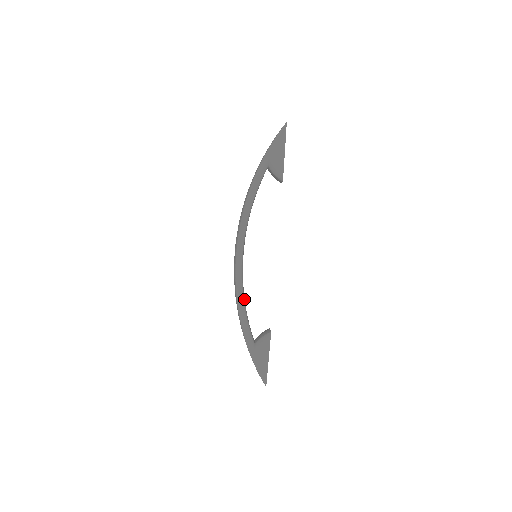
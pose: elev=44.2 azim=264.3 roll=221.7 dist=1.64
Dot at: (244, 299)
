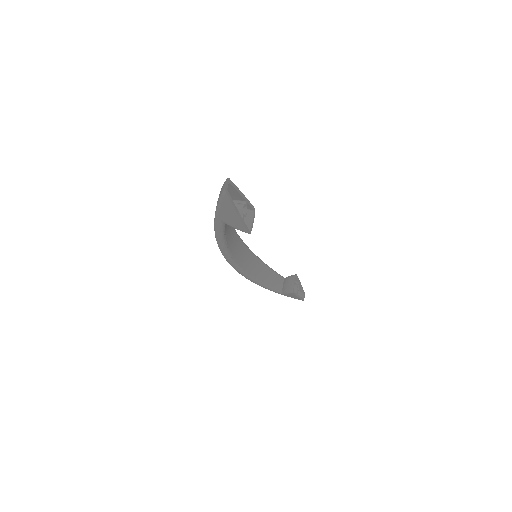
Dot at: (258, 277)
